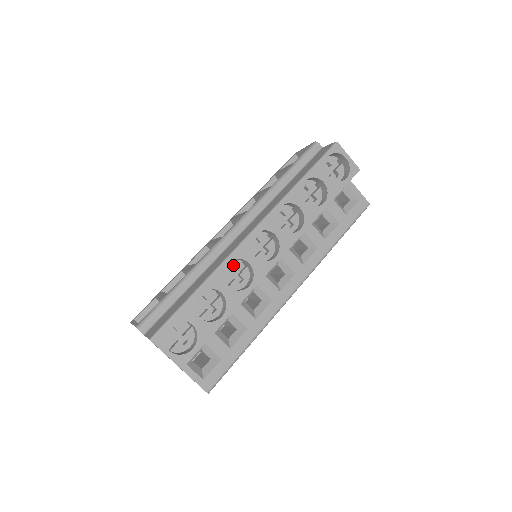
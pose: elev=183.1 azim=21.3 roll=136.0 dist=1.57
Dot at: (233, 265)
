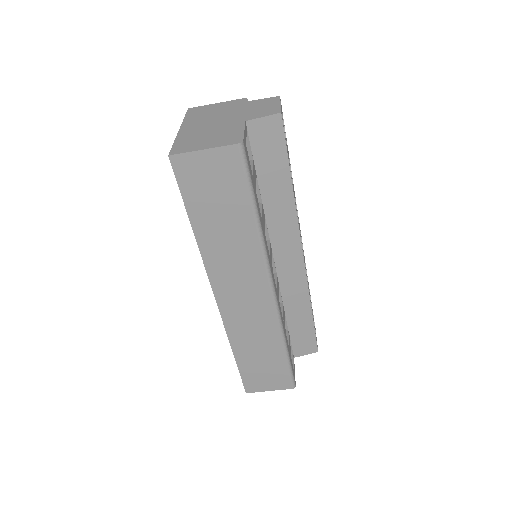
Dot at: occluded
